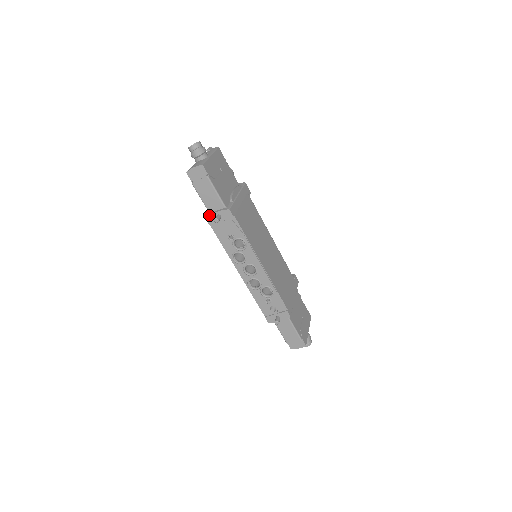
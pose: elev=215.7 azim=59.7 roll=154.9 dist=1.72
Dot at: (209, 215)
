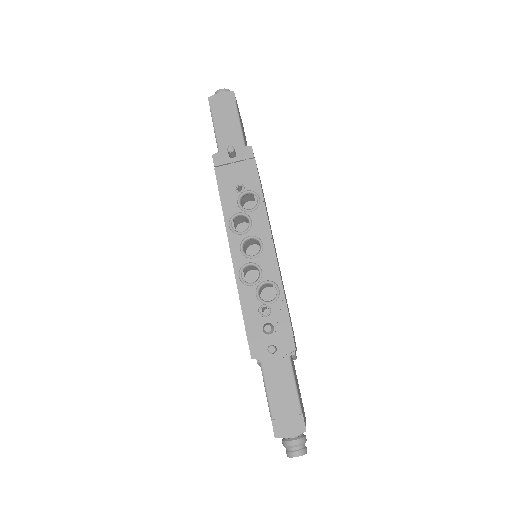
Dot at: (219, 152)
